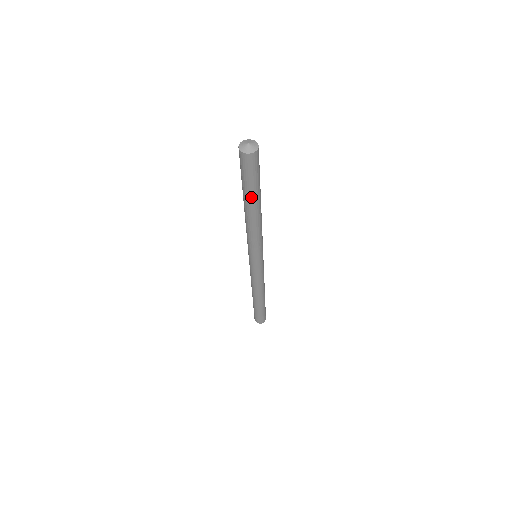
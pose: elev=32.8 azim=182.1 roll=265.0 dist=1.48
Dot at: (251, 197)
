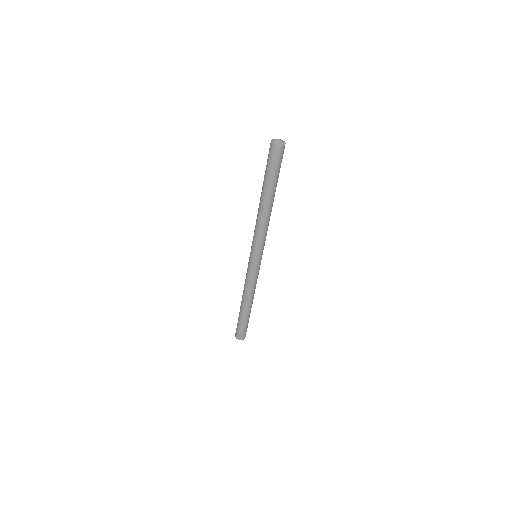
Dot at: (266, 187)
